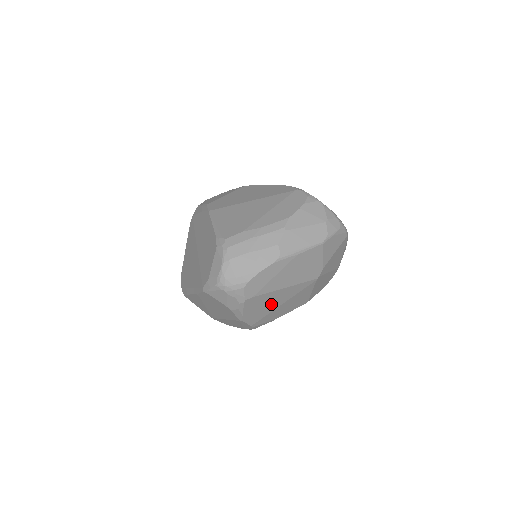
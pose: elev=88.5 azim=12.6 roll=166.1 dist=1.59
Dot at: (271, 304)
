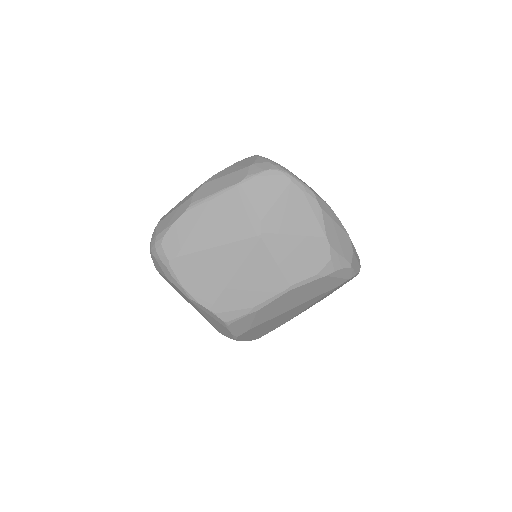
Dot at: (214, 274)
